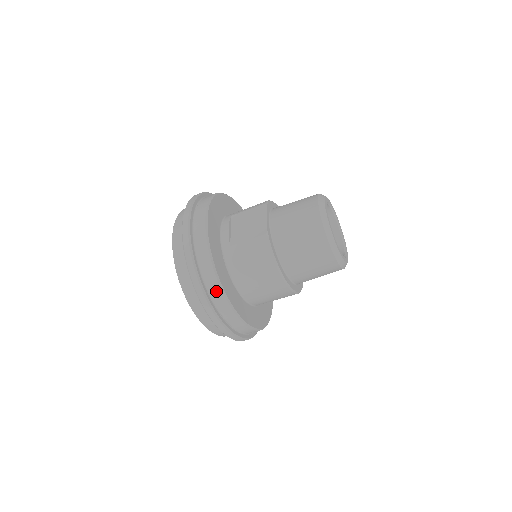
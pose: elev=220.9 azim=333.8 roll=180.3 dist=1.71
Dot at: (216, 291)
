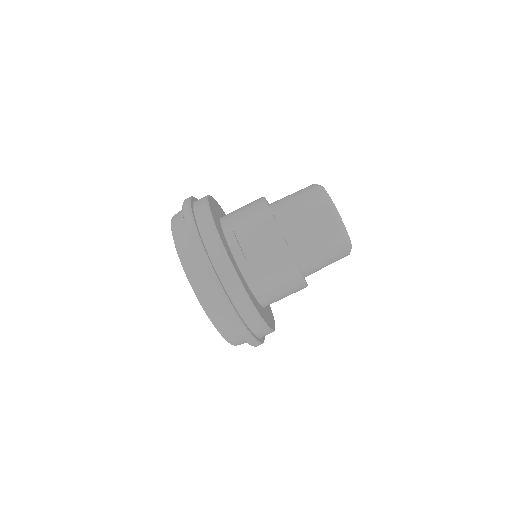
Dot at: (252, 317)
